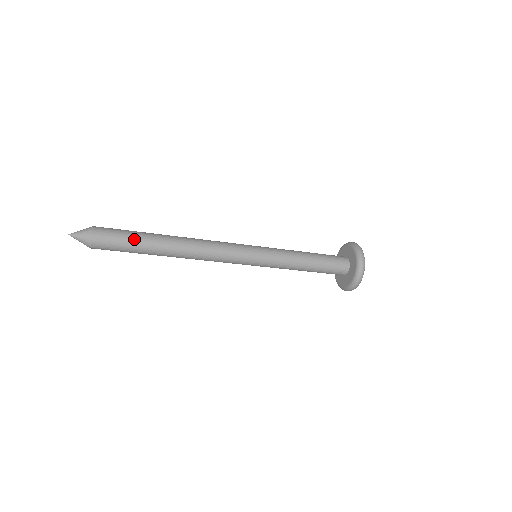
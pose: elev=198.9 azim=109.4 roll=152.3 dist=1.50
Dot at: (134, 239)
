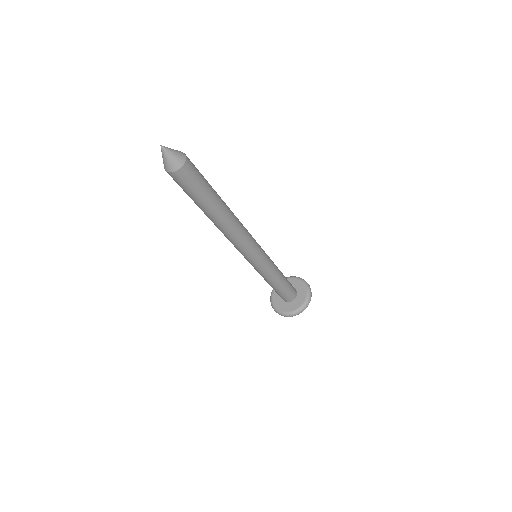
Dot at: (203, 195)
